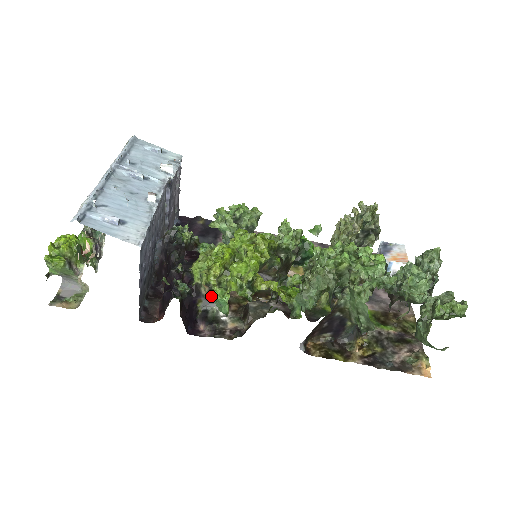
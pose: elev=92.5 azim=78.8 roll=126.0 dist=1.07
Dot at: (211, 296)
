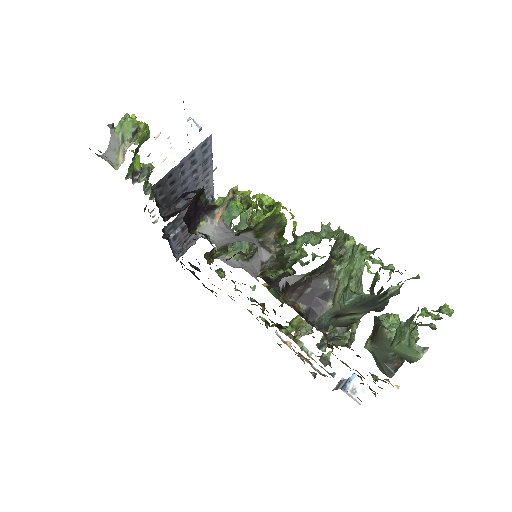
Dot at: (228, 205)
